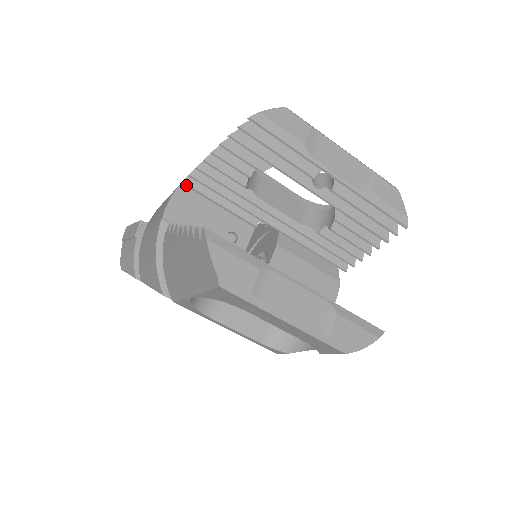
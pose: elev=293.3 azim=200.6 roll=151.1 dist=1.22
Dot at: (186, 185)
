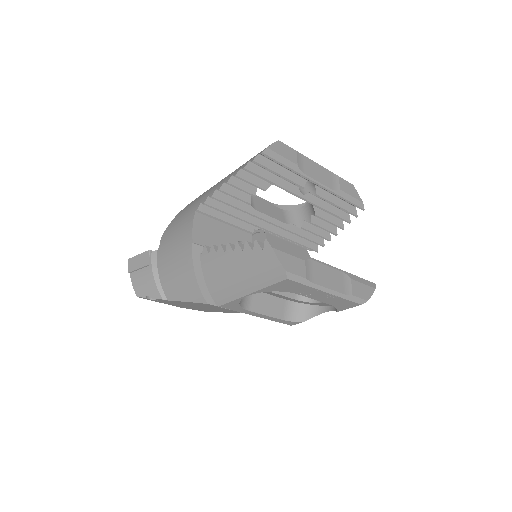
Dot at: (200, 212)
